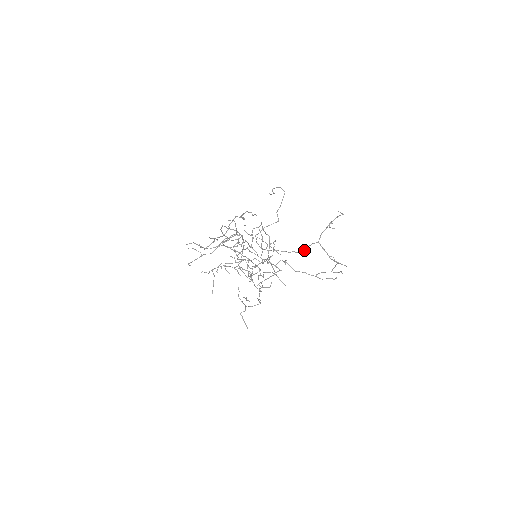
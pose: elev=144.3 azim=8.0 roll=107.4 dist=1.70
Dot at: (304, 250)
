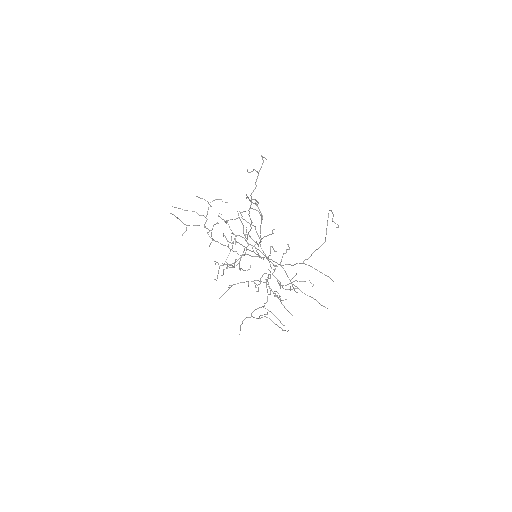
Dot at: (249, 212)
